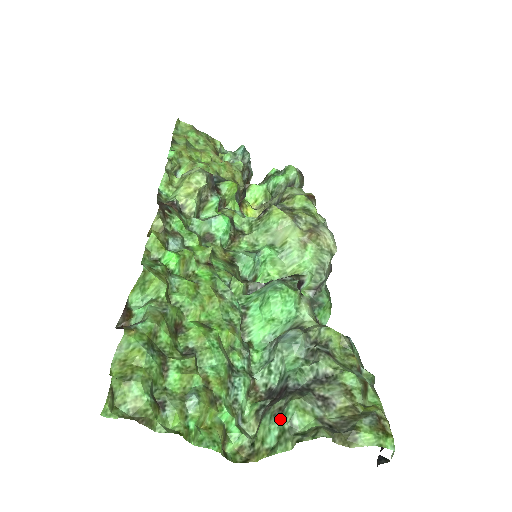
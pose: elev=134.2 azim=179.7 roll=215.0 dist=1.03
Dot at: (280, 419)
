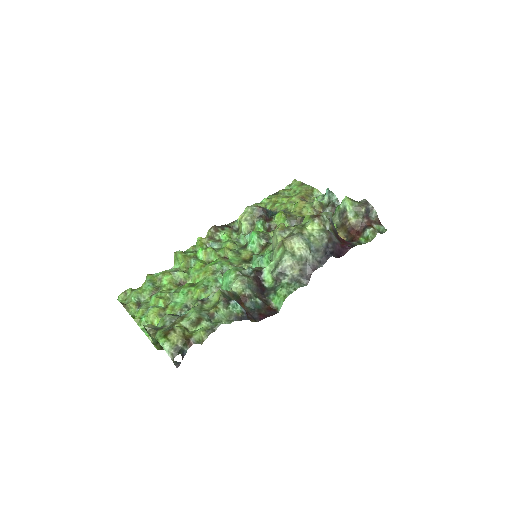
Dot at: occluded
